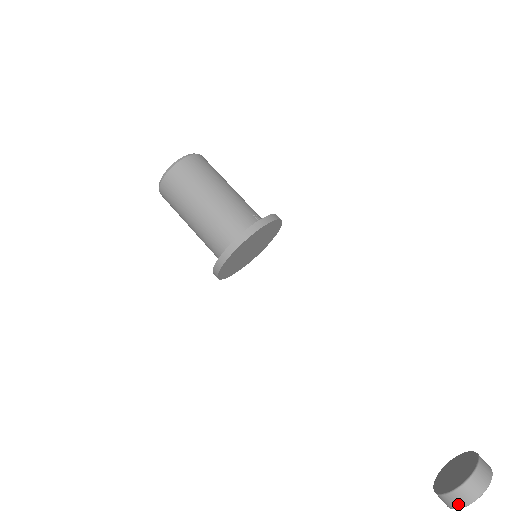
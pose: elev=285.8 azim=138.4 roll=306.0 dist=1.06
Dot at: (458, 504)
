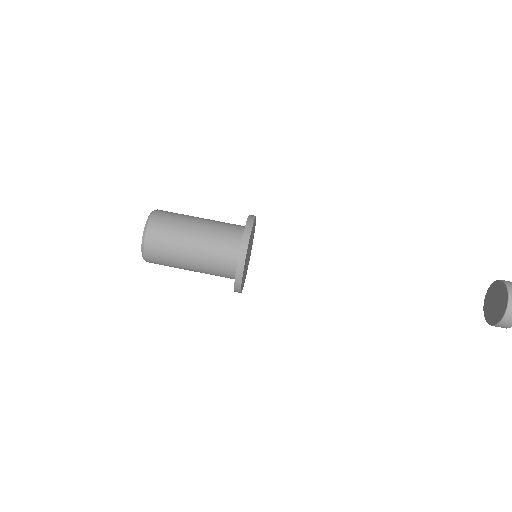
Dot at: occluded
